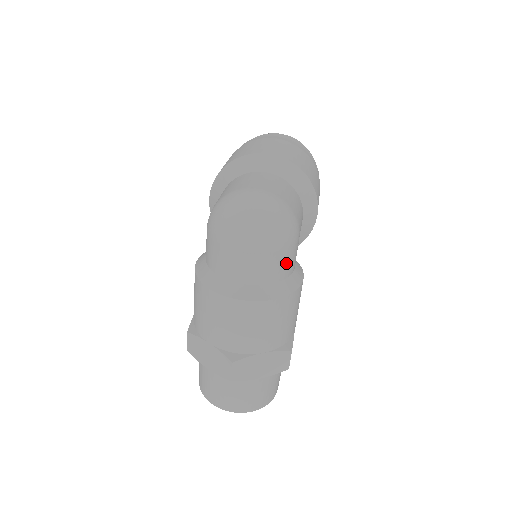
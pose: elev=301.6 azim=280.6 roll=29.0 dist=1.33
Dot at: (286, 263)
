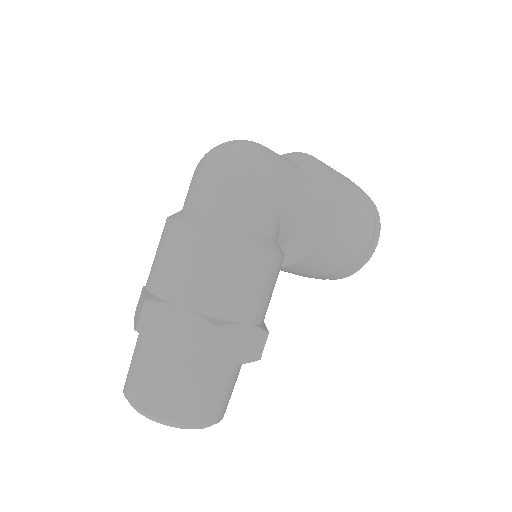
Dot at: (244, 205)
